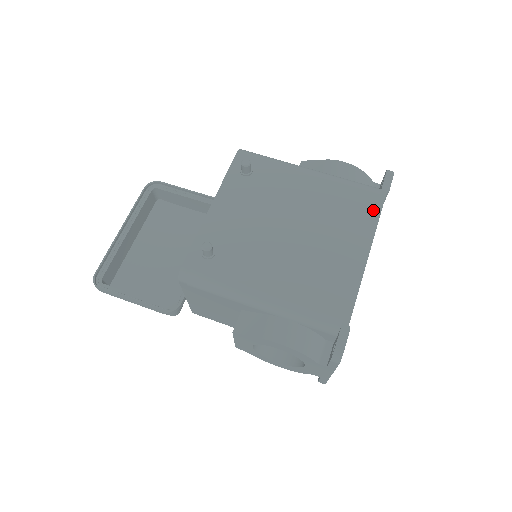
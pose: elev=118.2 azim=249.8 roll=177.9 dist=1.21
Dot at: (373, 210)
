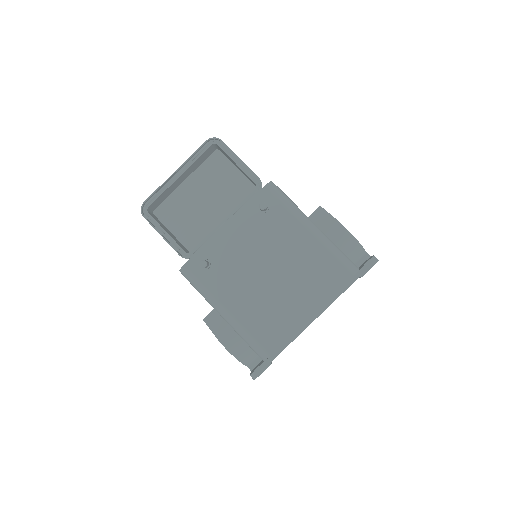
Dot at: (339, 287)
